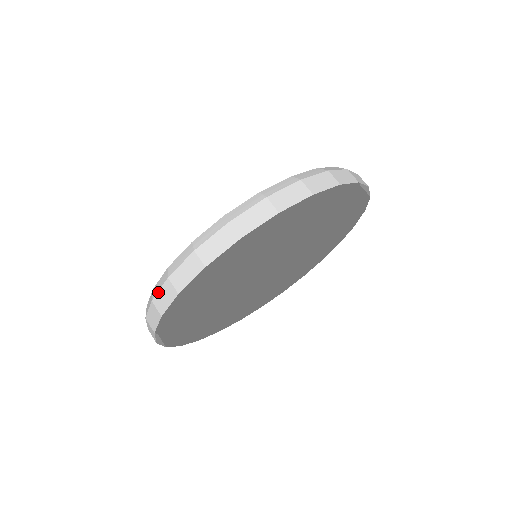
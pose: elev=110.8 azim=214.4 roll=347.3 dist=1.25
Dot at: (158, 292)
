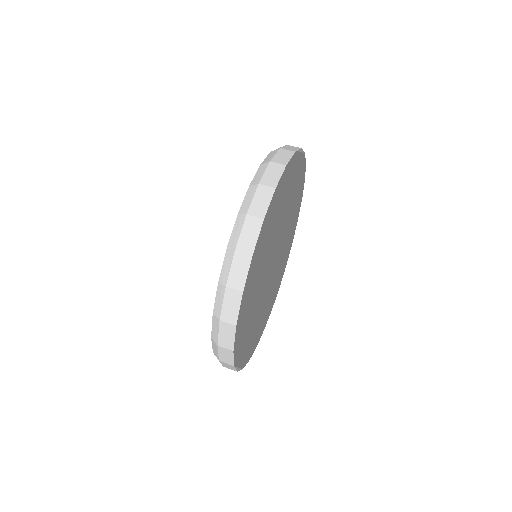
Dot at: (252, 202)
